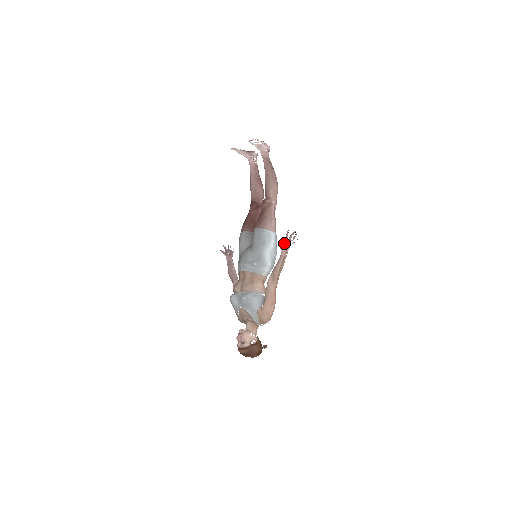
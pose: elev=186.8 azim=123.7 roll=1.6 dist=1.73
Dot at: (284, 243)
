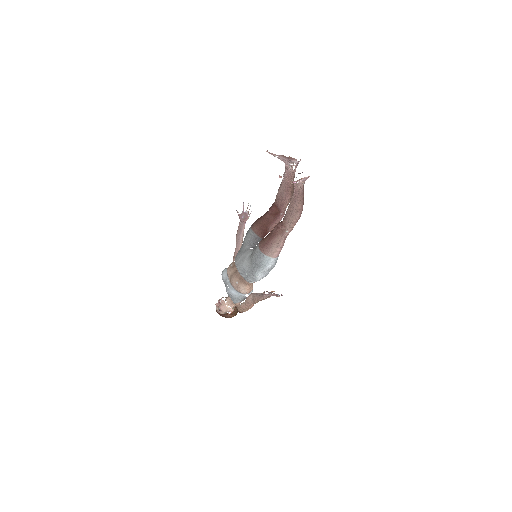
Dot at: (267, 294)
